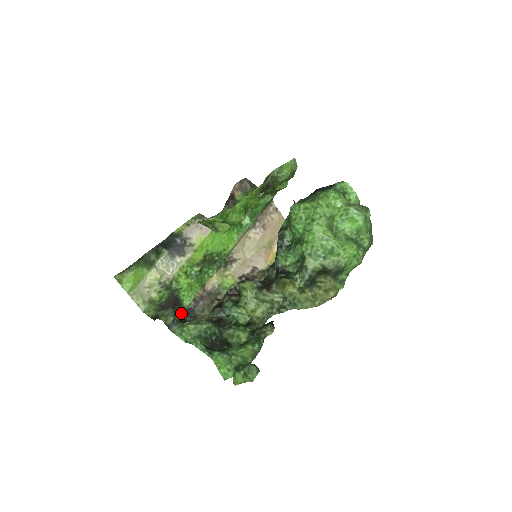
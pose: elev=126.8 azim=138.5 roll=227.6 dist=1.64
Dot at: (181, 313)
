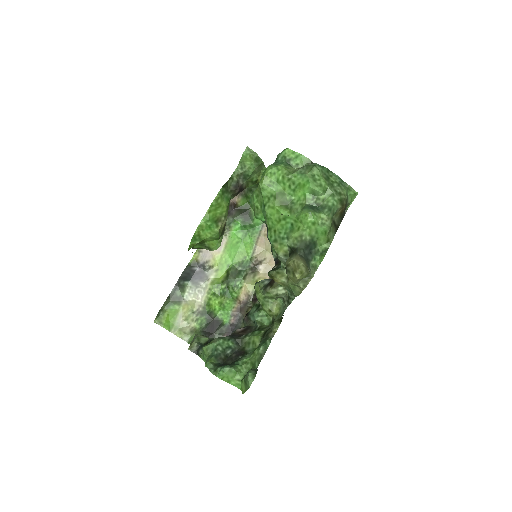
Dot at: (224, 331)
